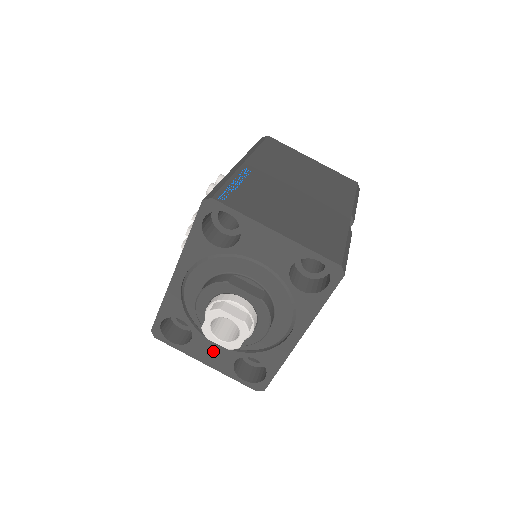
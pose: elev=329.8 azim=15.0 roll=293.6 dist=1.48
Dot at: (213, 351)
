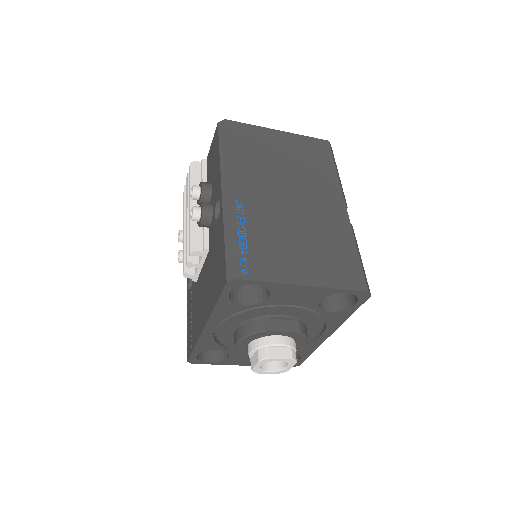
Dot at: occluded
